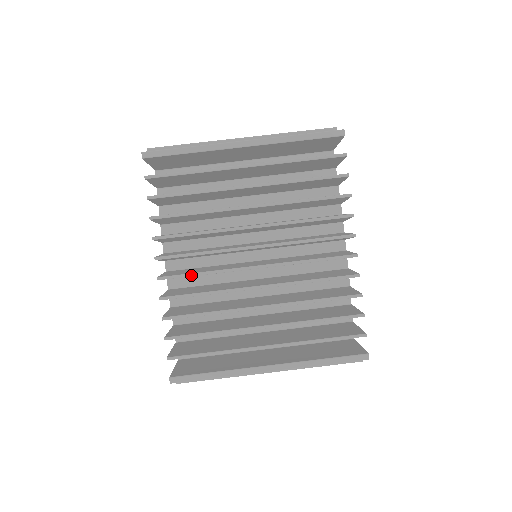
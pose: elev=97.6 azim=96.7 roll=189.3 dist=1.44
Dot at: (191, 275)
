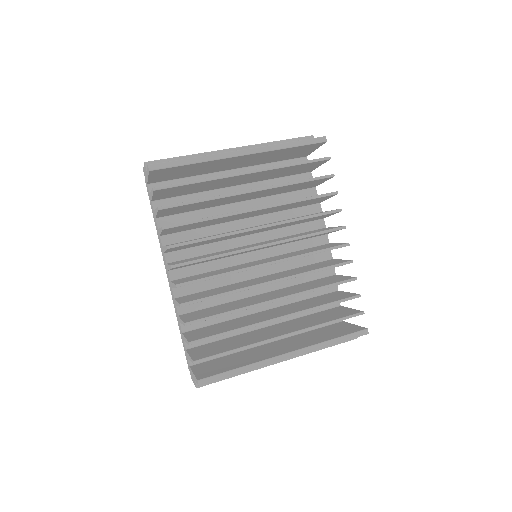
Dot at: (208, 278)
